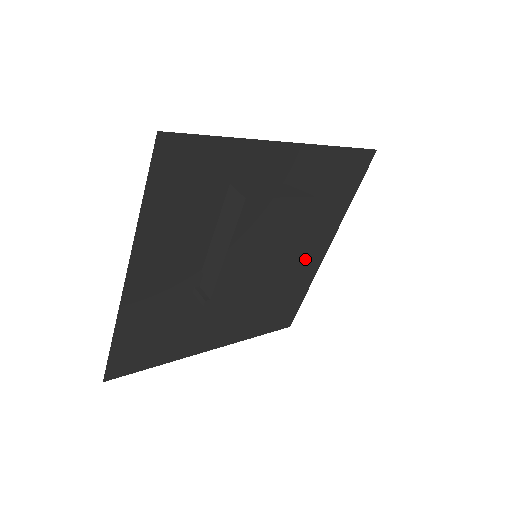
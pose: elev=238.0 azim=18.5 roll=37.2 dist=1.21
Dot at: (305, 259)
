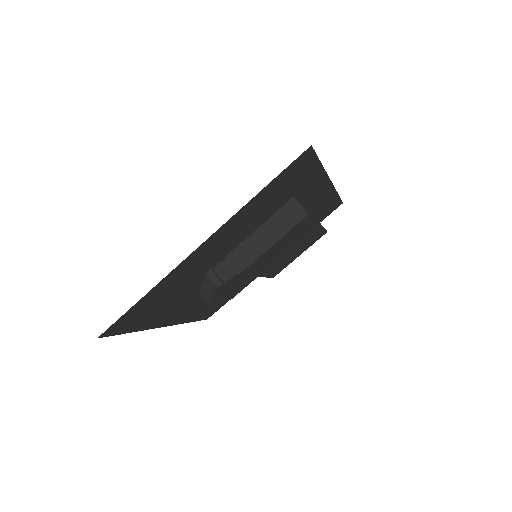
Dot at: (277, 269)
